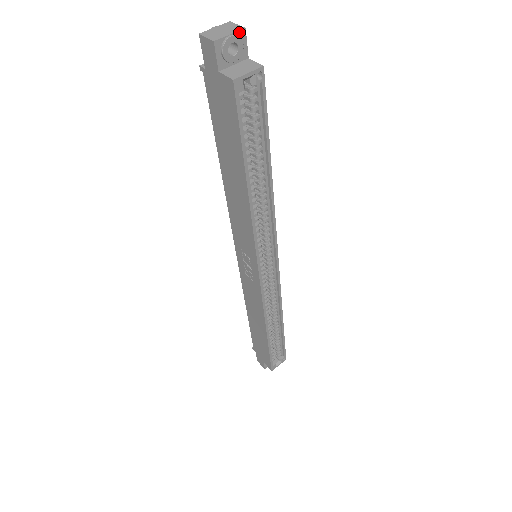
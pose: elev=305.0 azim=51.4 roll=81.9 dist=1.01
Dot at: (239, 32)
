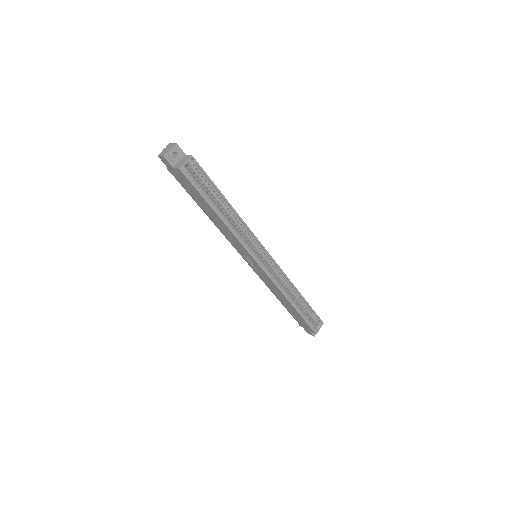
Dot at: (174, 146)
